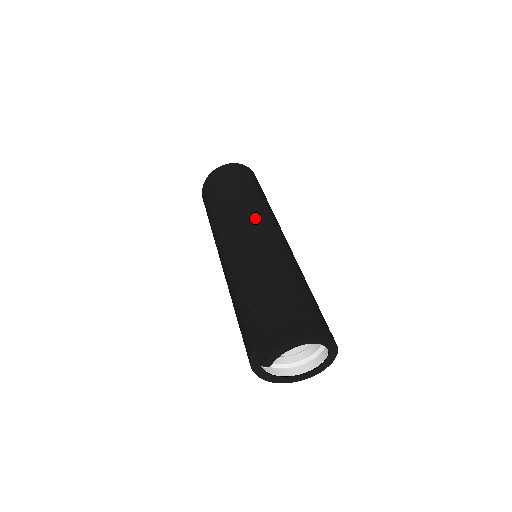
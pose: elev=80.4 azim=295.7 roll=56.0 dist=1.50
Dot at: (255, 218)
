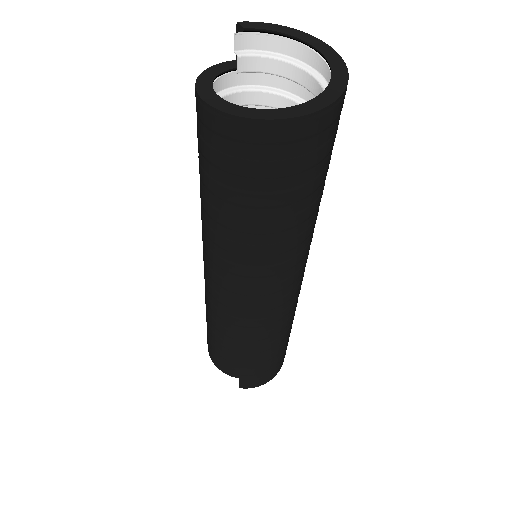
Dot at: occluded
